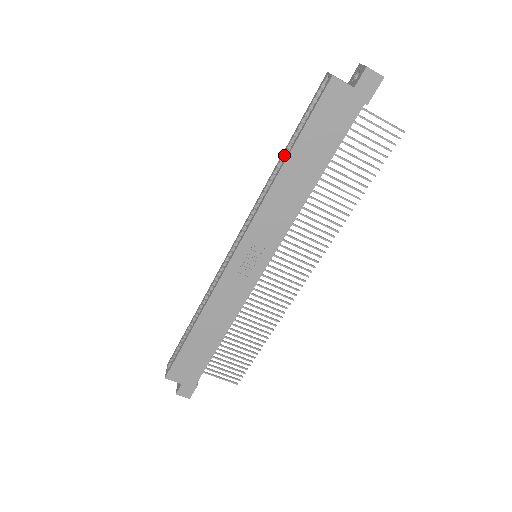
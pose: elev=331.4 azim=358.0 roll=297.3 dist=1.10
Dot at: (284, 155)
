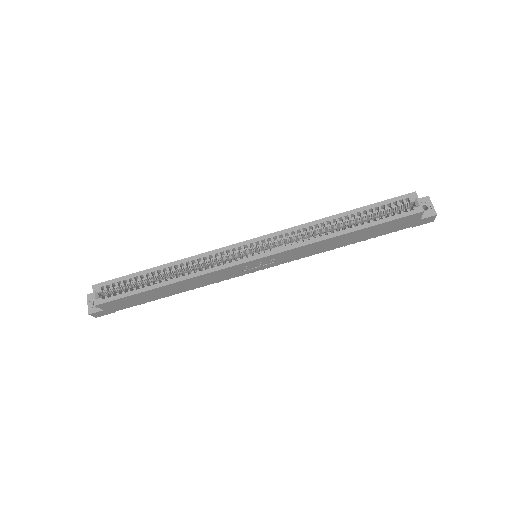
Dot at: (345, 218)
